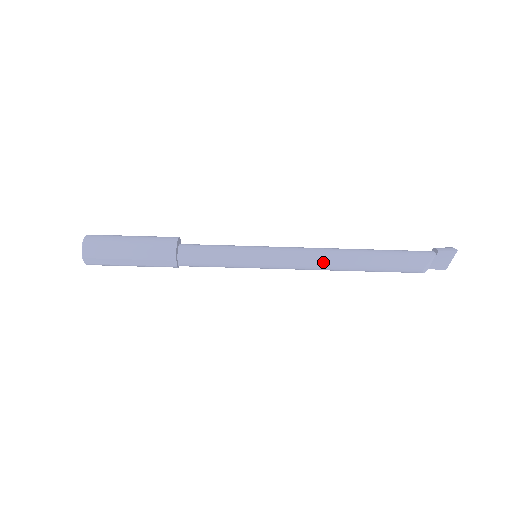
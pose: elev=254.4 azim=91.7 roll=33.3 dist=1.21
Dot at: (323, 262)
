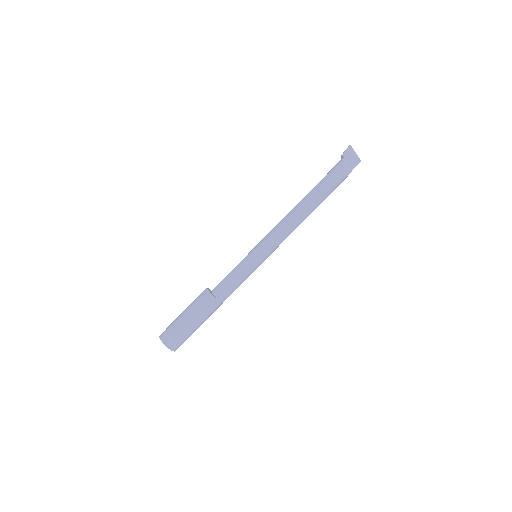
Dot at: (291, 221)
